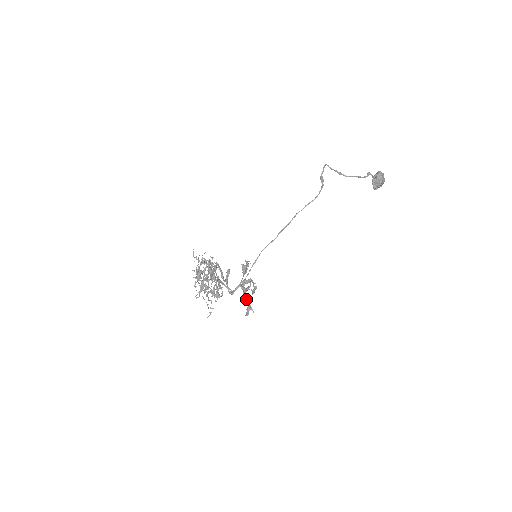
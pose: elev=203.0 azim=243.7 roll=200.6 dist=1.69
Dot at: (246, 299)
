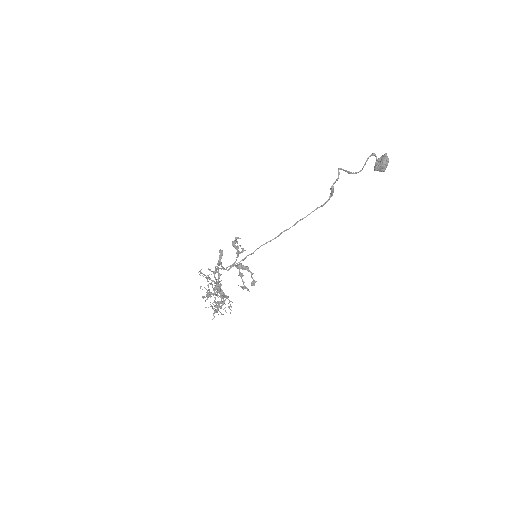
Dot at: (243, 283)
